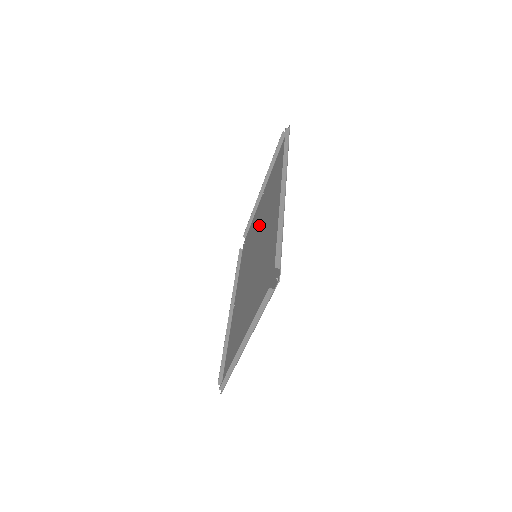
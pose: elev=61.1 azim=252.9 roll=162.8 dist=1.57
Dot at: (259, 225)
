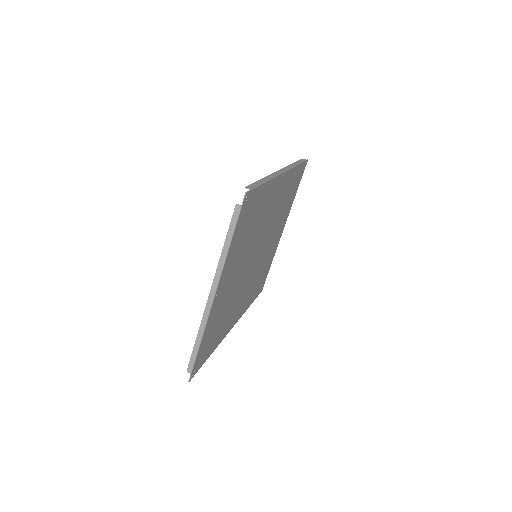
Dot at: (269, 243)
